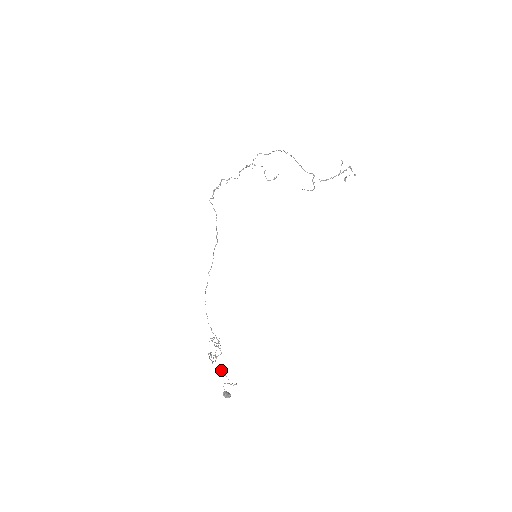
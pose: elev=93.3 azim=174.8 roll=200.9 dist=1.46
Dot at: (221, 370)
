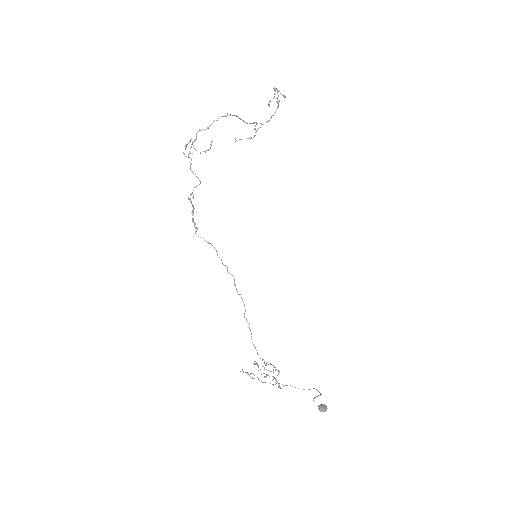
Dot at: occluded
